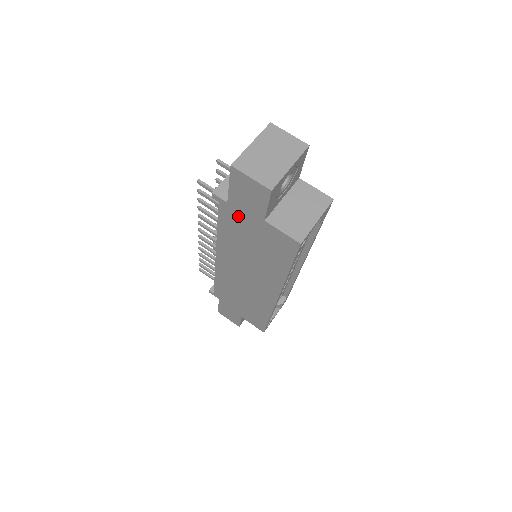
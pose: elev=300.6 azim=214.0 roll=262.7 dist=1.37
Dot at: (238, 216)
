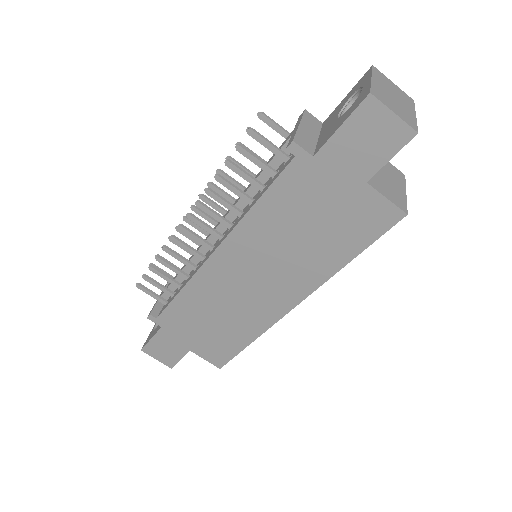
Dot at: (318, 178)
